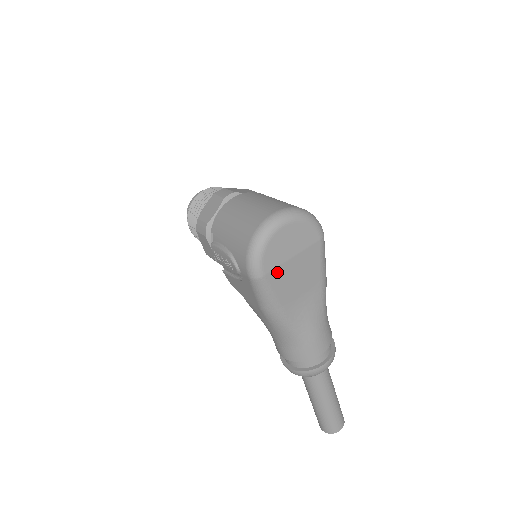
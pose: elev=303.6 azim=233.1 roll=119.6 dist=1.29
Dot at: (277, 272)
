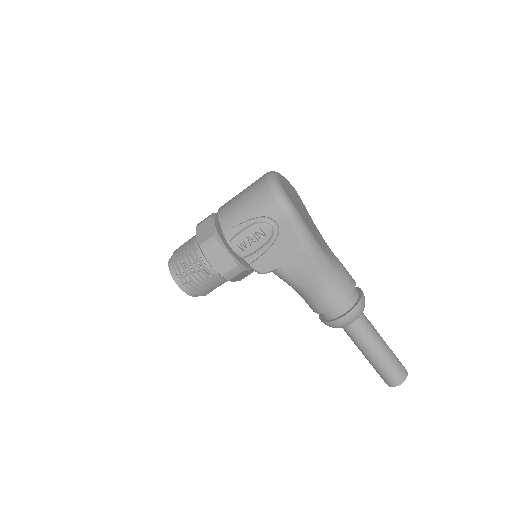
Dot at: (298, 207)
